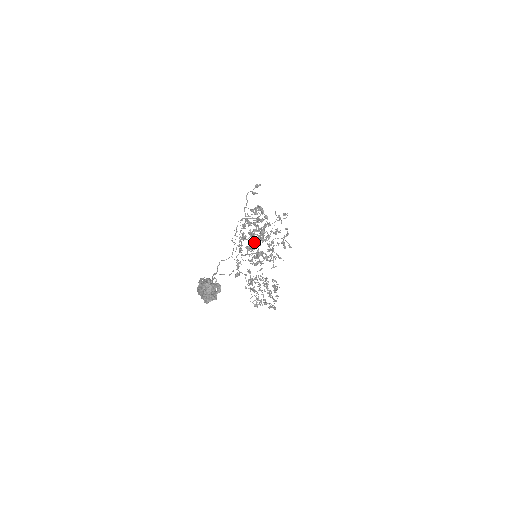
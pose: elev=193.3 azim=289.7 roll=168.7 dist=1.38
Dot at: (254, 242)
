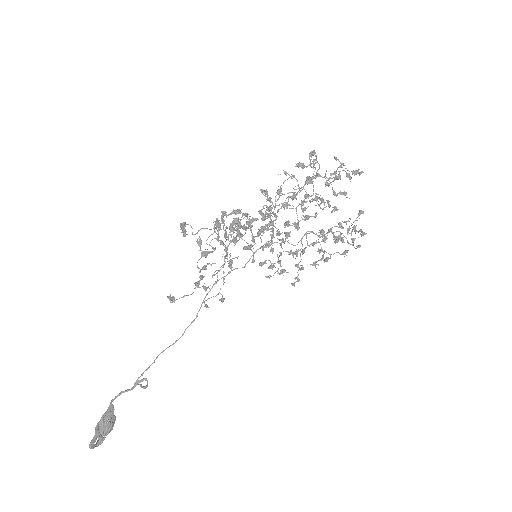
Dot at: (252, 236)
